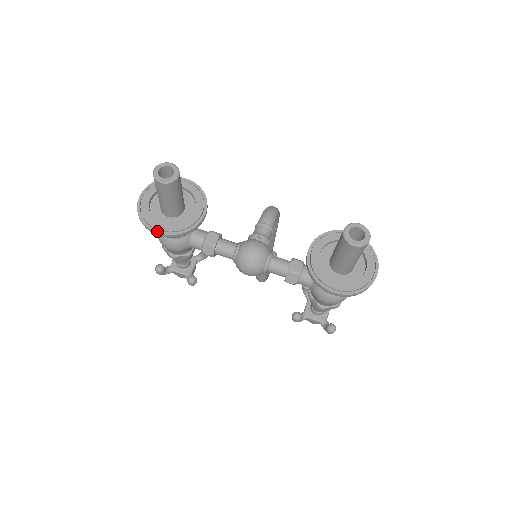
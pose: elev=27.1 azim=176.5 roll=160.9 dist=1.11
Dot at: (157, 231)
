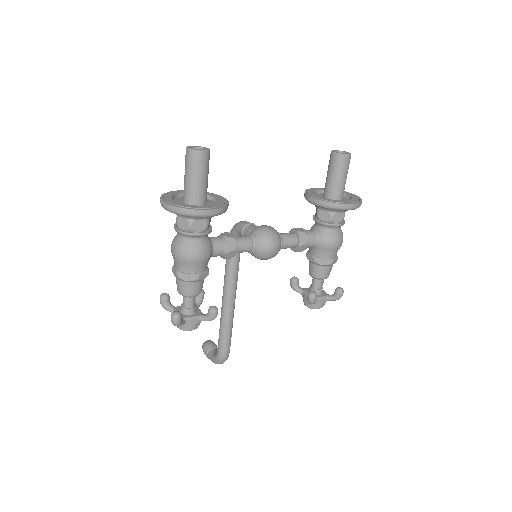
Dot at: (206, 209)
